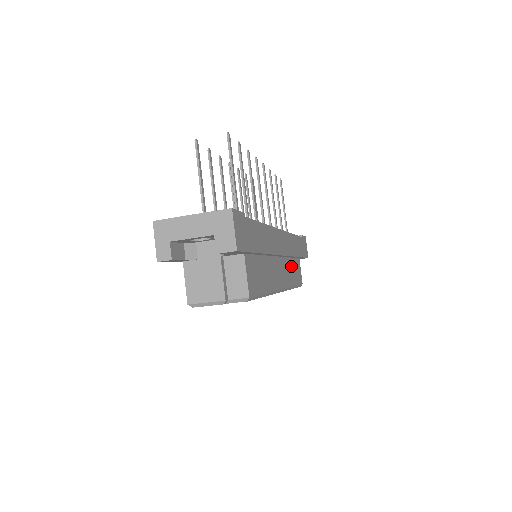
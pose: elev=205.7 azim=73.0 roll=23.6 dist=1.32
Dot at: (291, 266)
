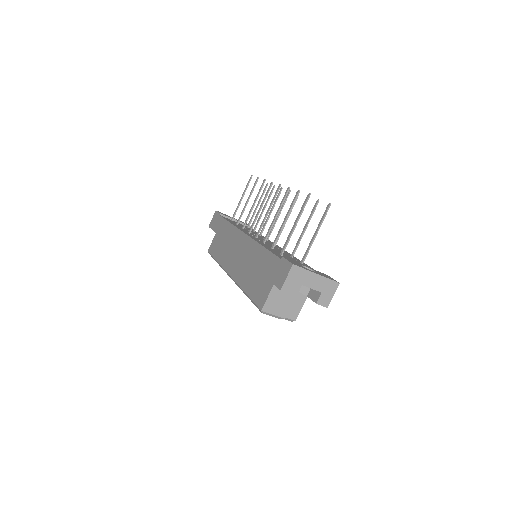
Dot at: occluded
